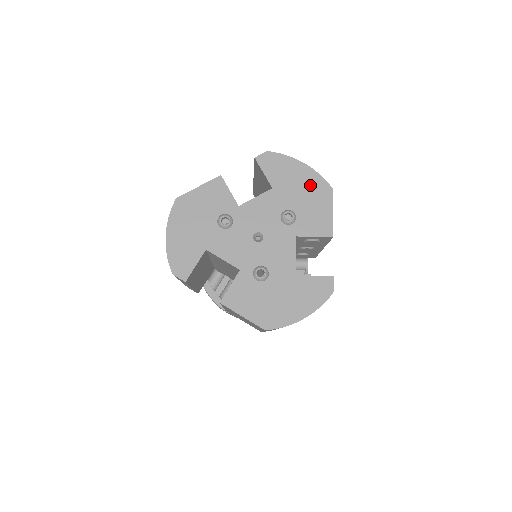
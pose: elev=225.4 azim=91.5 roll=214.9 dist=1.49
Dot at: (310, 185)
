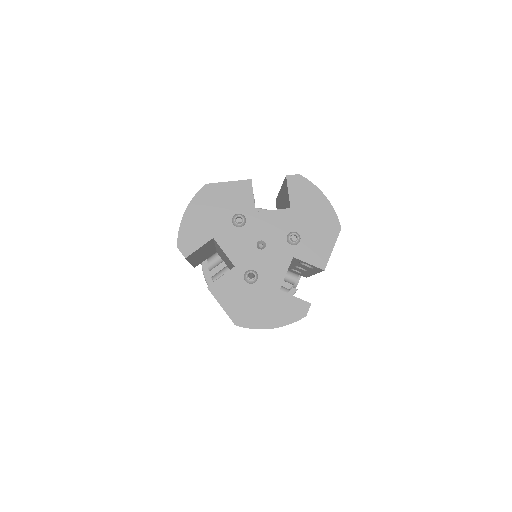
Dot at: (323, 218)
